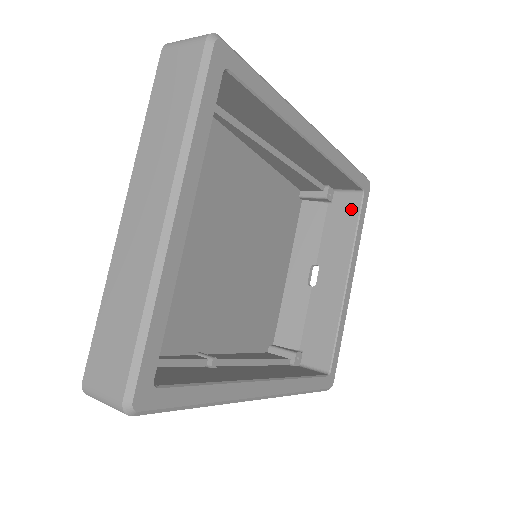
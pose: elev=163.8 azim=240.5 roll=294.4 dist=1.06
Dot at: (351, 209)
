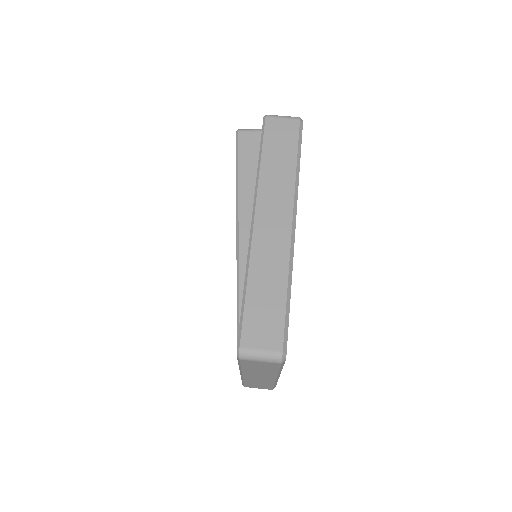
Dot at: occluded
